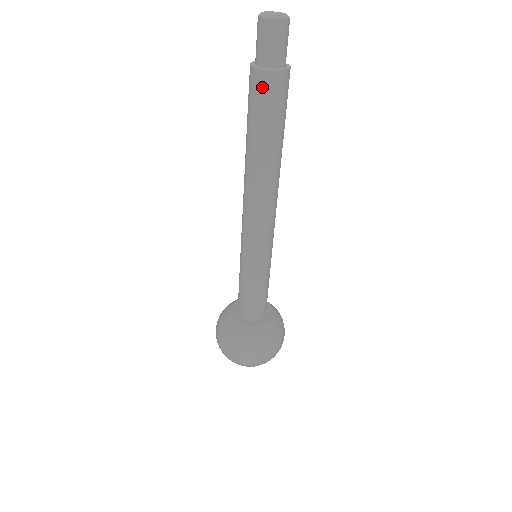
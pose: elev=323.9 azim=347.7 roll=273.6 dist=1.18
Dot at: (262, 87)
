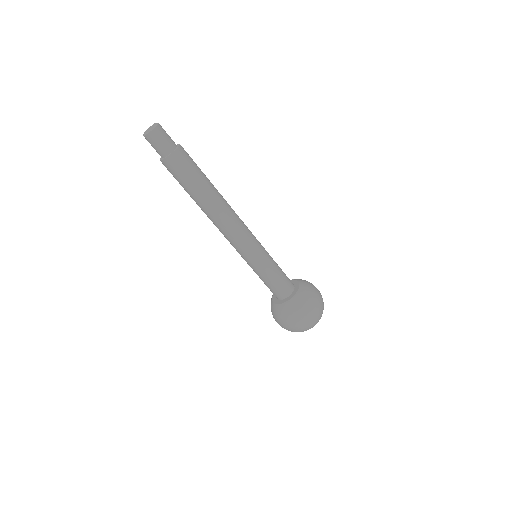
Dot at: (169, 168)
